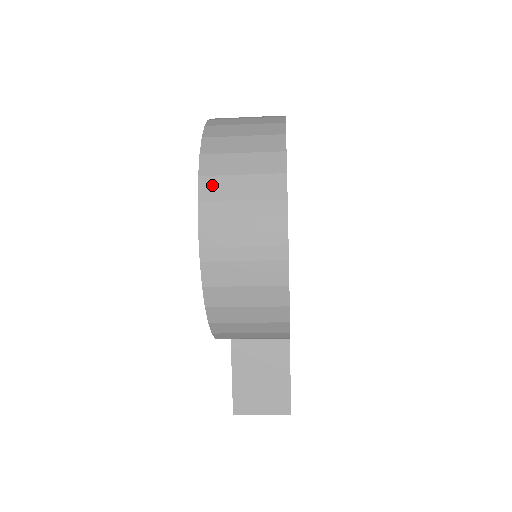
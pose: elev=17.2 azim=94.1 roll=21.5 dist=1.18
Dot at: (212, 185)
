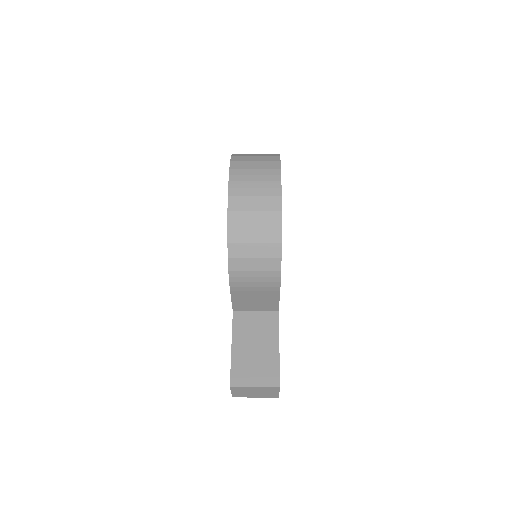
Dot at: (238, 164)
